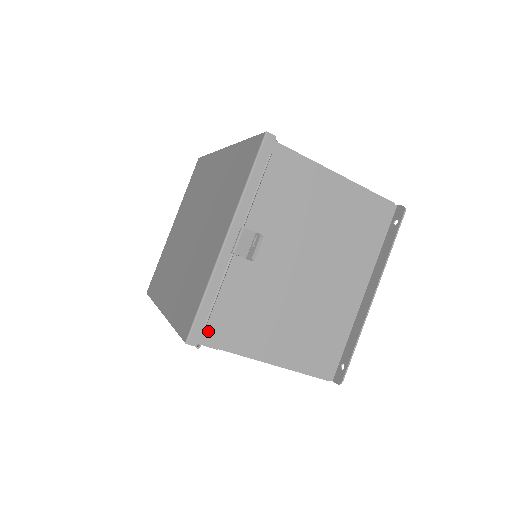
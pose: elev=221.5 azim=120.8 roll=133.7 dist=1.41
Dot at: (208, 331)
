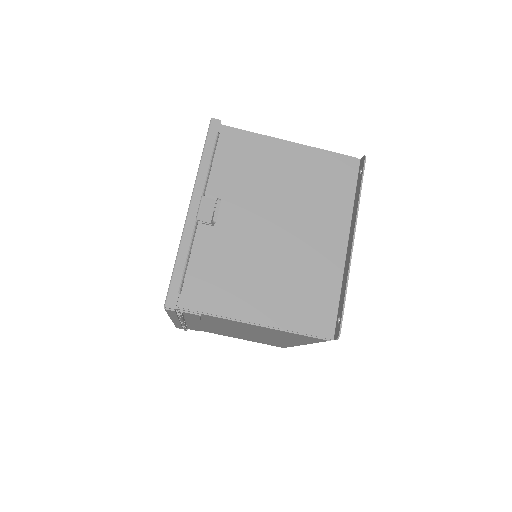
Dot at: (186, 296)
